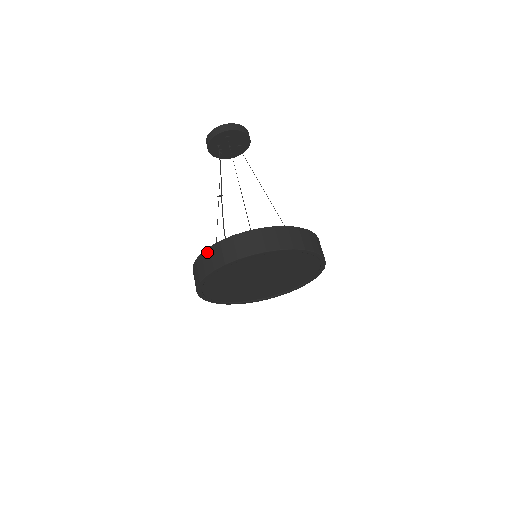
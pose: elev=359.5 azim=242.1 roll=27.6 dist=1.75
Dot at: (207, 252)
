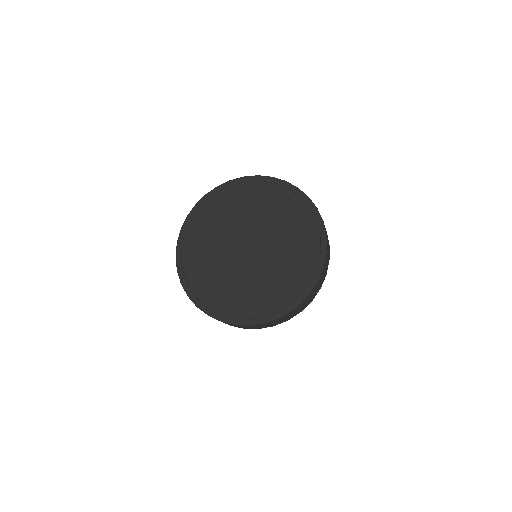
Dot at: occluded
